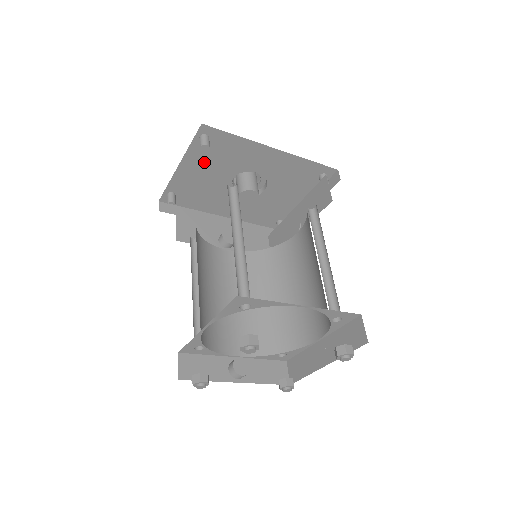
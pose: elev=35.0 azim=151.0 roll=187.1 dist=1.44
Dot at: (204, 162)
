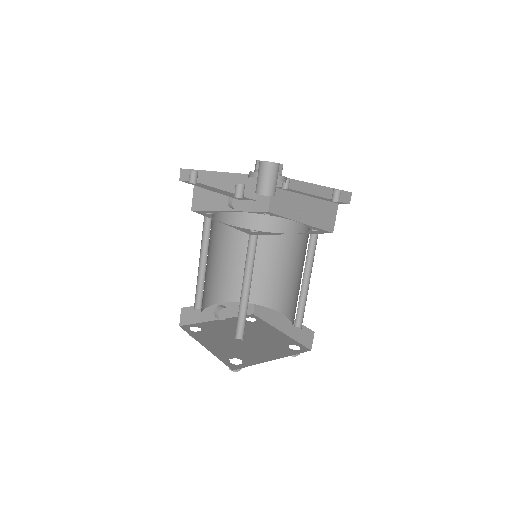
Dot at: occluded
